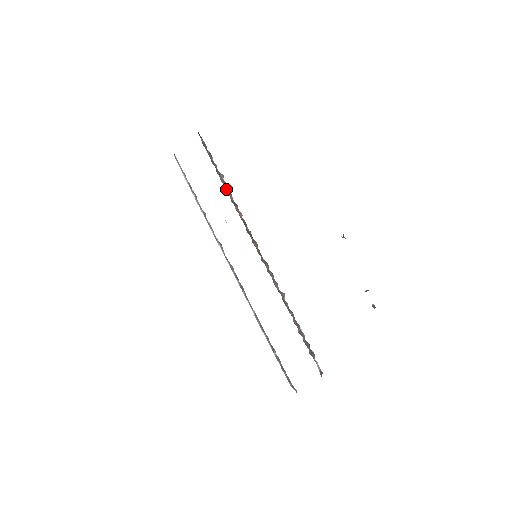
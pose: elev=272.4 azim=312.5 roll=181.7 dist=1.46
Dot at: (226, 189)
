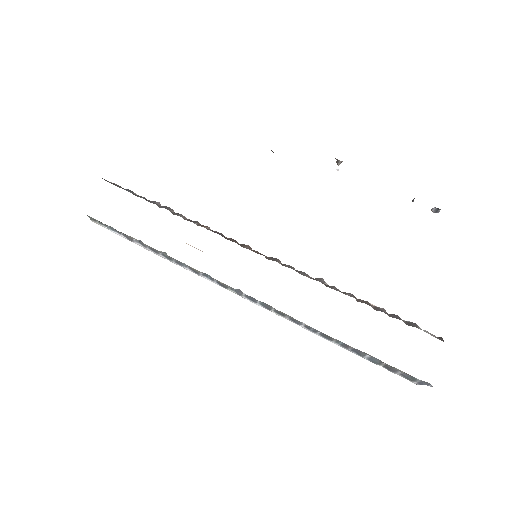
Dot at: (171, 212)
